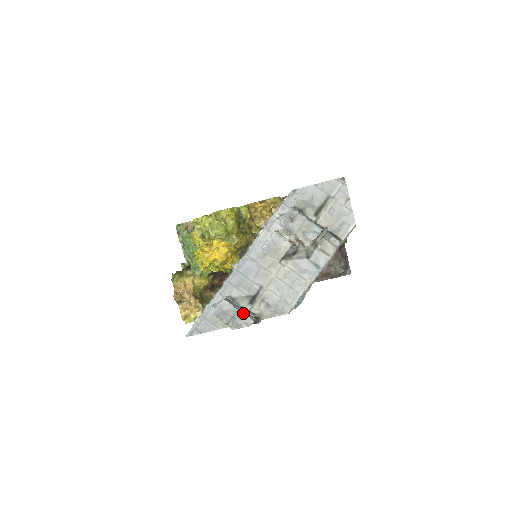
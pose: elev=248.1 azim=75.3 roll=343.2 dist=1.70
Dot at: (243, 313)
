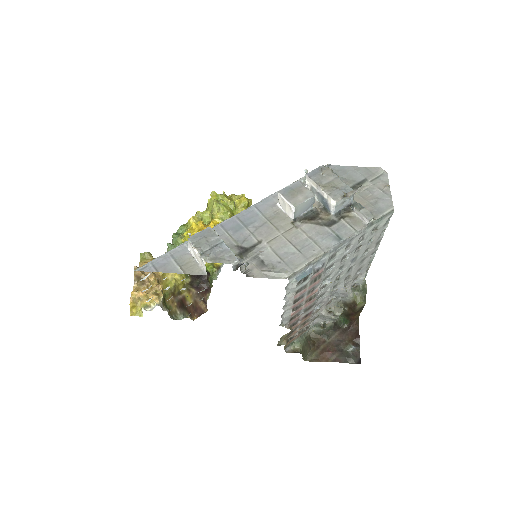
Dot at: occluded
